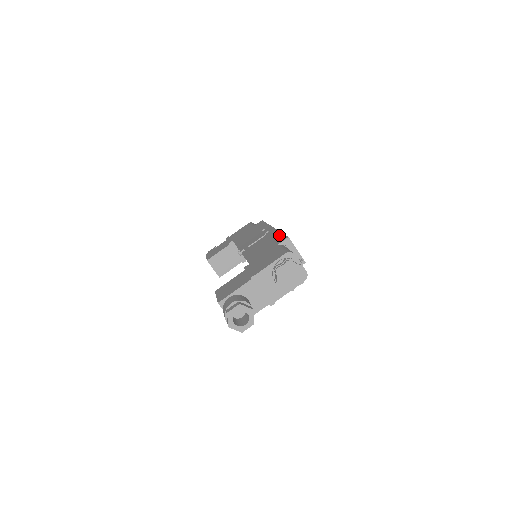
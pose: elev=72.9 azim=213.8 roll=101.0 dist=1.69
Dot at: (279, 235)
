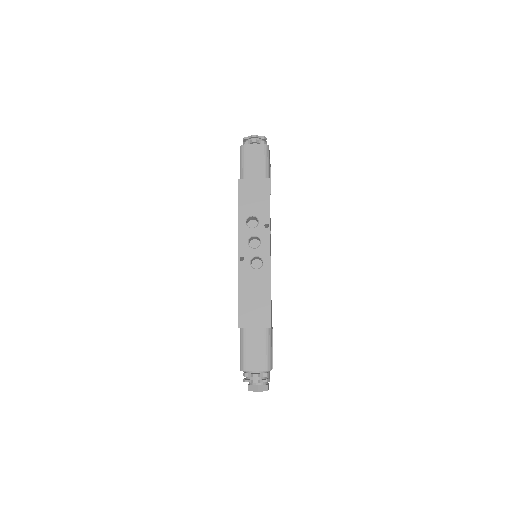
Dot at: (238, 301)
